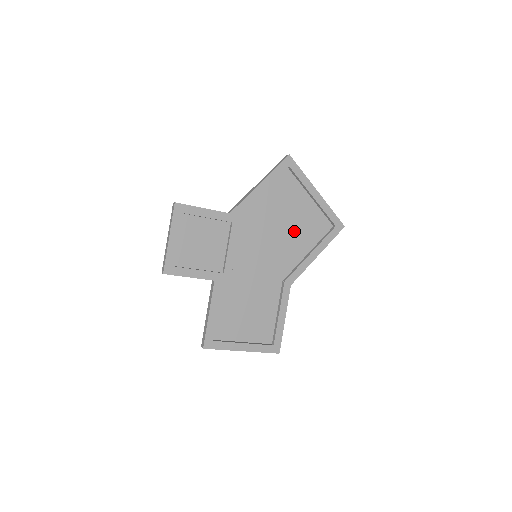
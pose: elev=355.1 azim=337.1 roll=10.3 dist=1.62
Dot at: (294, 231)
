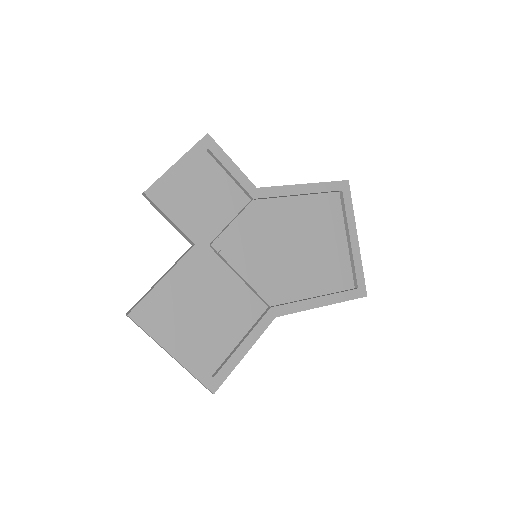
Dot at: (311, 261)
